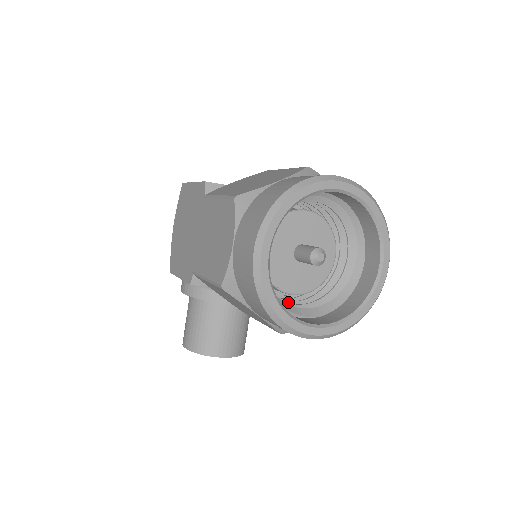
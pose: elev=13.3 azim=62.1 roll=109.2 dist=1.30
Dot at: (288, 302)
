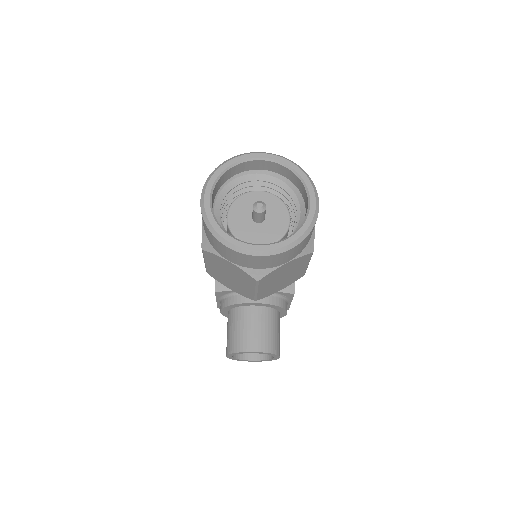
Dot at: occluded
